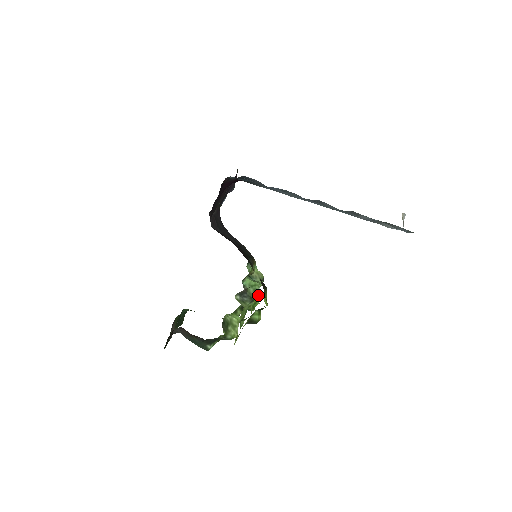
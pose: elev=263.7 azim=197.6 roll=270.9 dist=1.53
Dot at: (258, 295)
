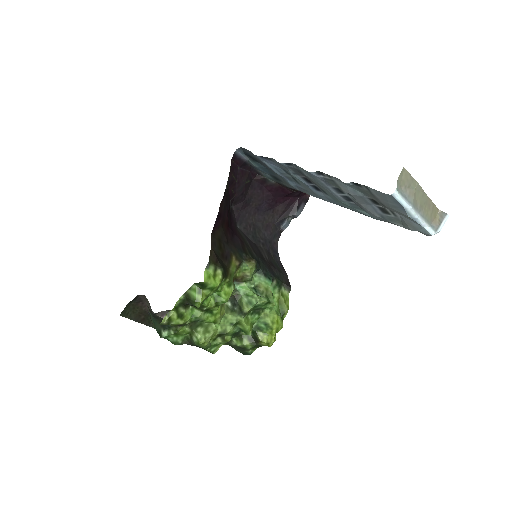
Dot at: (224, 286)
